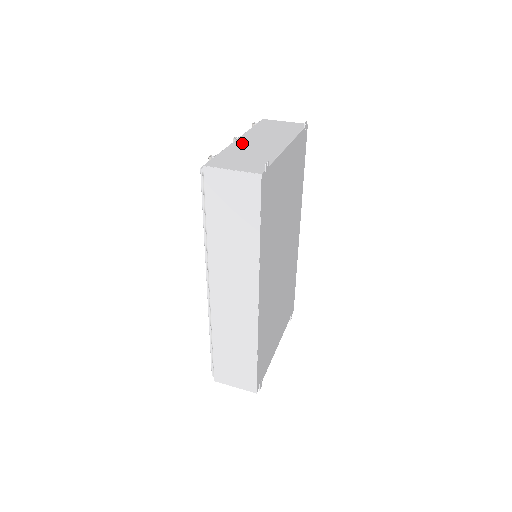
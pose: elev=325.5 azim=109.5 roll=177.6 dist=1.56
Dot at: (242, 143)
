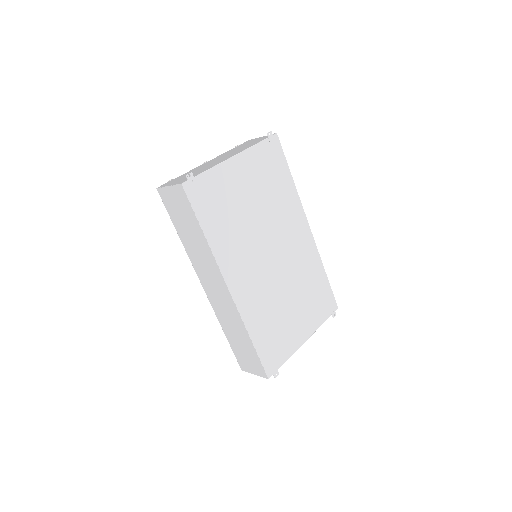
Dot at: (204, 164)
